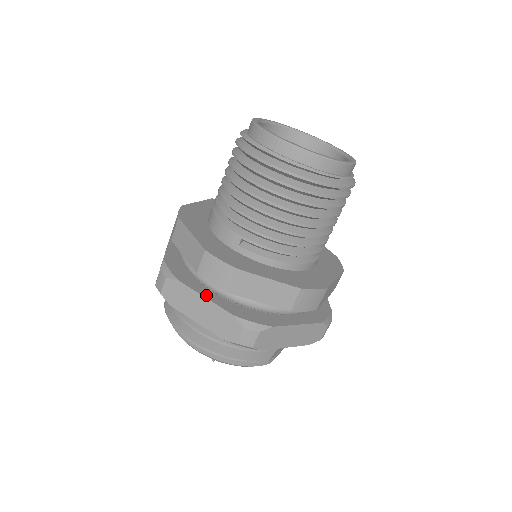
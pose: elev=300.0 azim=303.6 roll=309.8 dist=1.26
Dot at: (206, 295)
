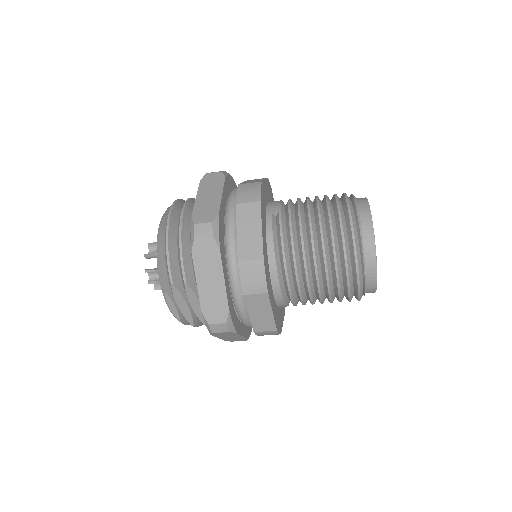
Dot at: (223, 196)
